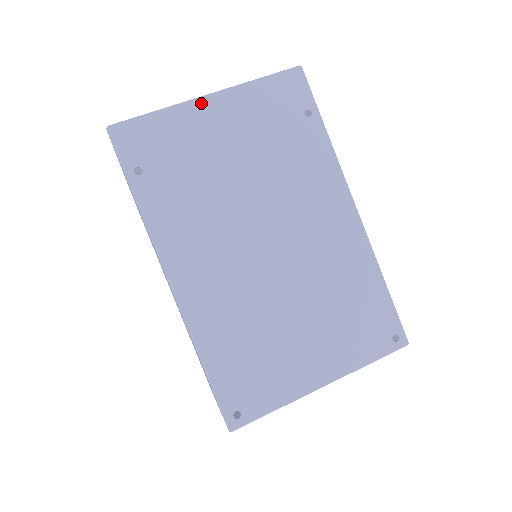
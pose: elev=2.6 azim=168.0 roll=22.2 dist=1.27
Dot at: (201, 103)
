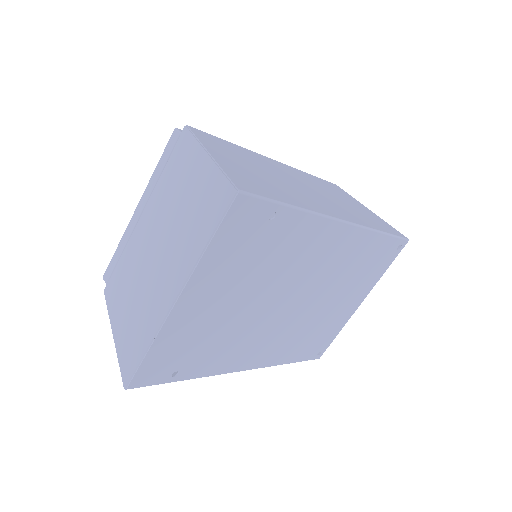
Dot at: (176, 310)
